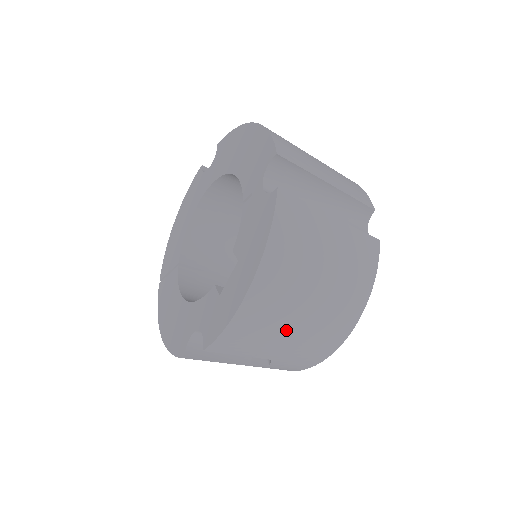
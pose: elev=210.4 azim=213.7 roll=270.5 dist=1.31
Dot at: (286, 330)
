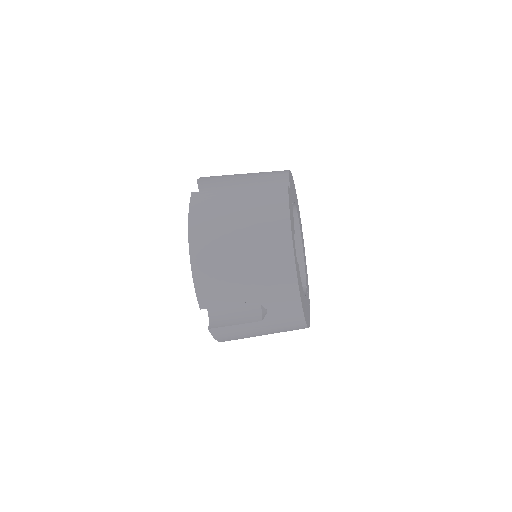
Dot at: (237, 268)
